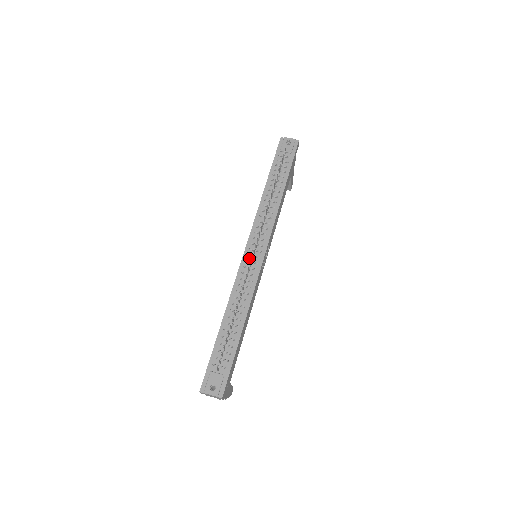
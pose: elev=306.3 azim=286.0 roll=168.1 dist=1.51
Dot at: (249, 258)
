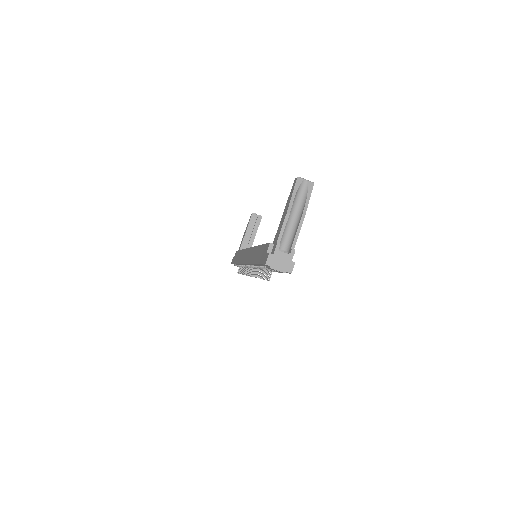
Dot at: occluded
